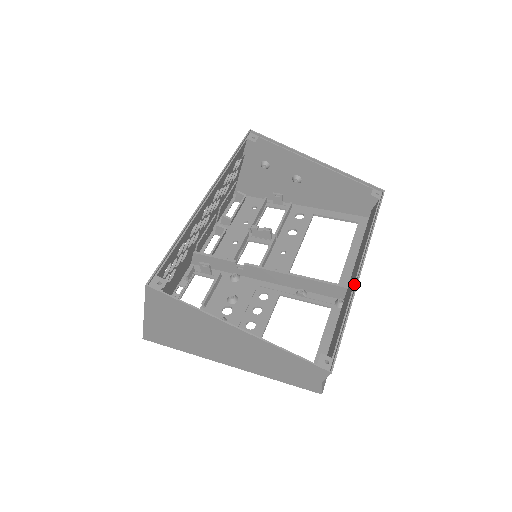
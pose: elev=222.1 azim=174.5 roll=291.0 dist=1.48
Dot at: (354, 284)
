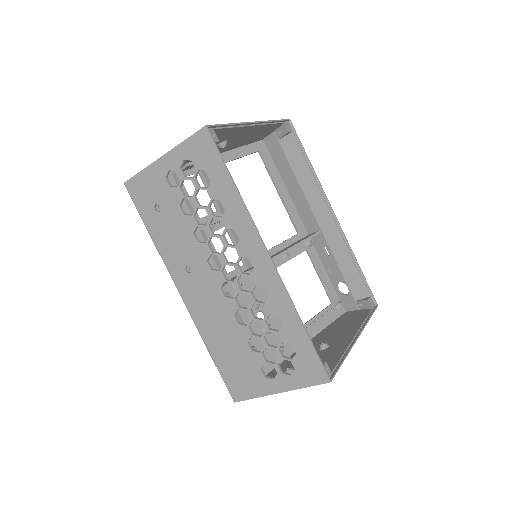
Dot at: (340, 232)
